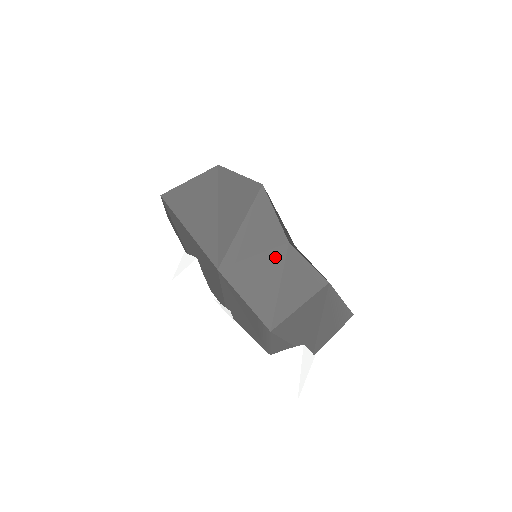
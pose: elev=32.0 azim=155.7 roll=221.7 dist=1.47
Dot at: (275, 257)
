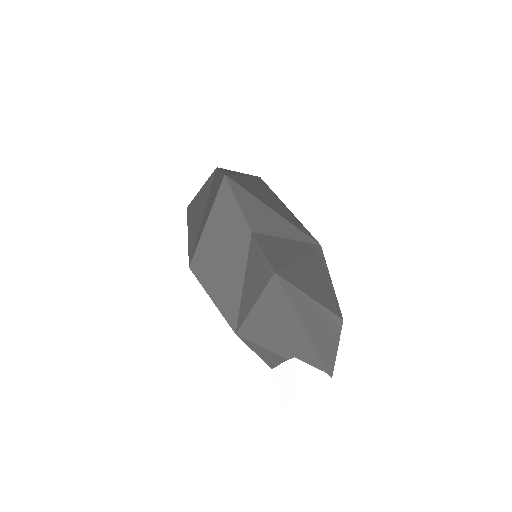
Dot at: (239, 250)
